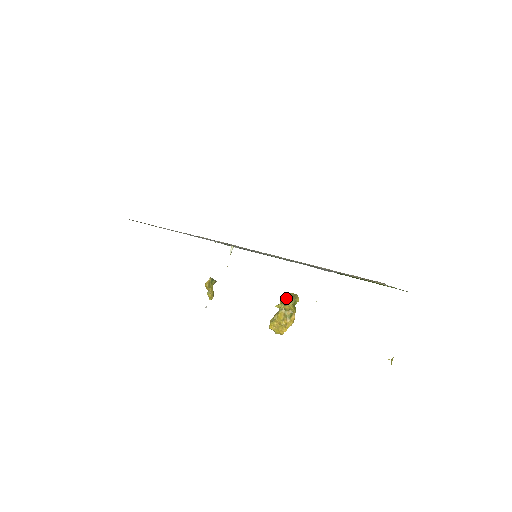
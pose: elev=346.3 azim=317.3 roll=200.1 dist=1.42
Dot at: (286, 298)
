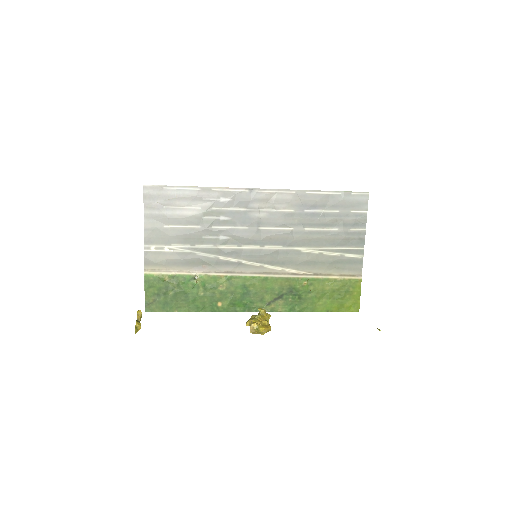
Dot at: occluded
